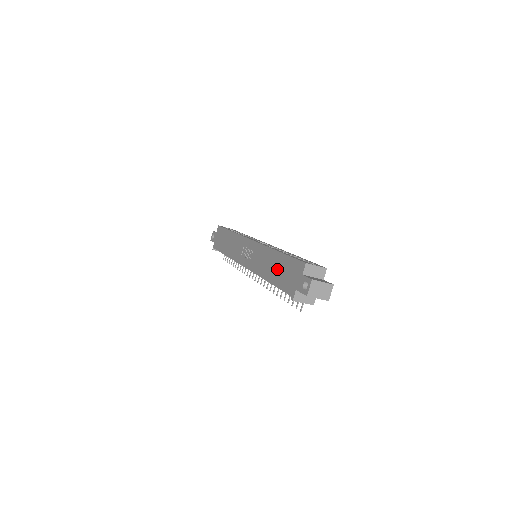
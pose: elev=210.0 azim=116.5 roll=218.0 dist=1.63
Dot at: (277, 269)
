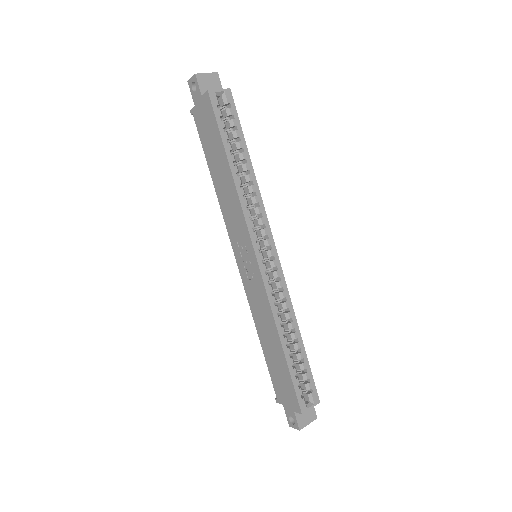
Dot at: (274, 357)
